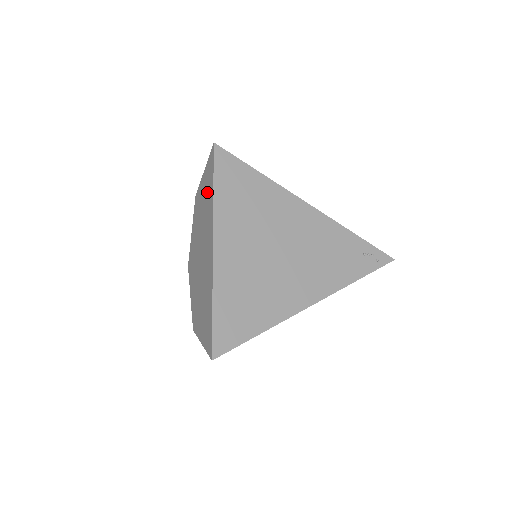
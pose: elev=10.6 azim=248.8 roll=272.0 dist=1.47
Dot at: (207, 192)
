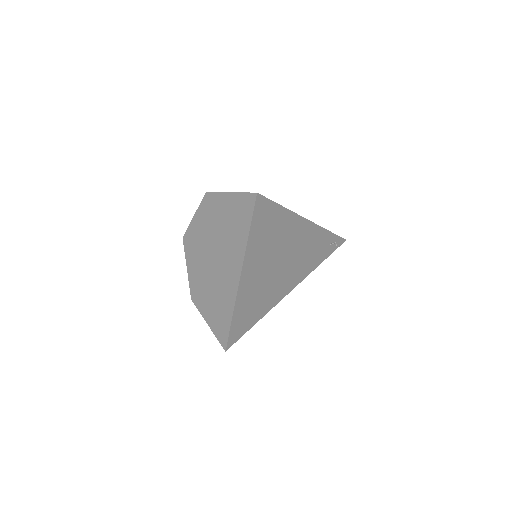
Dot at: (235, 223)
